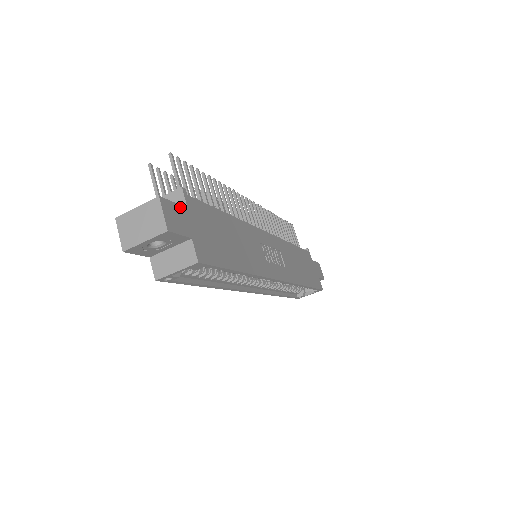
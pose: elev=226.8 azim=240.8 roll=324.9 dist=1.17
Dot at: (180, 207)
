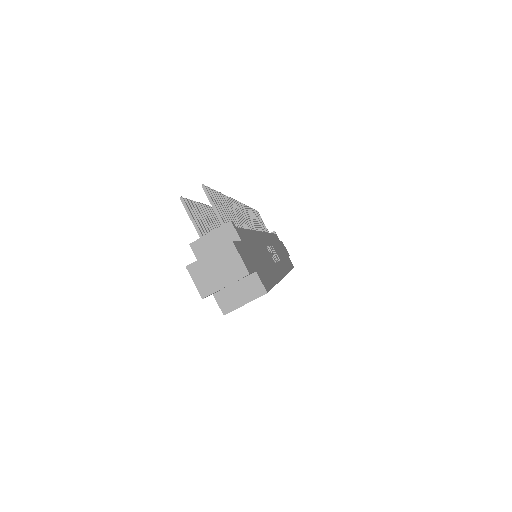
Dot at: (240, 244)
